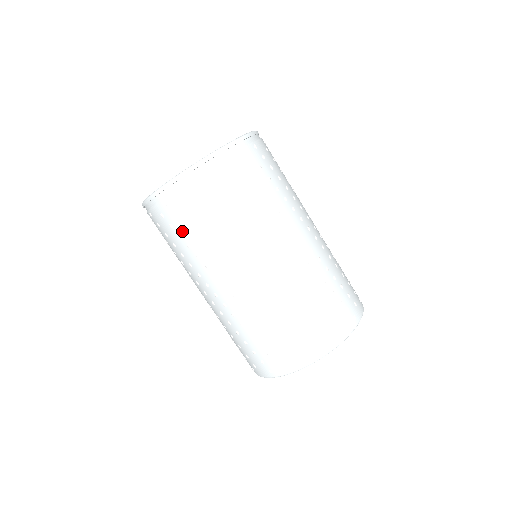
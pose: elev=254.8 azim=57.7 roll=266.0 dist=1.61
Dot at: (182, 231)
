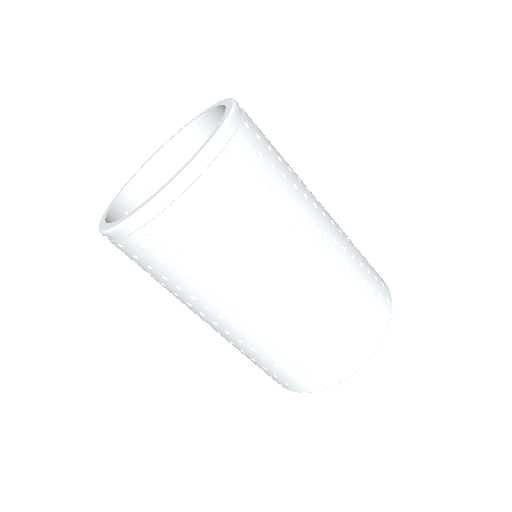
Dot at: (150, 272)
